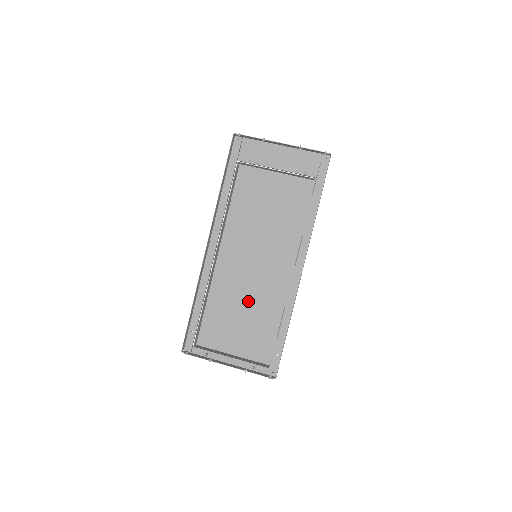
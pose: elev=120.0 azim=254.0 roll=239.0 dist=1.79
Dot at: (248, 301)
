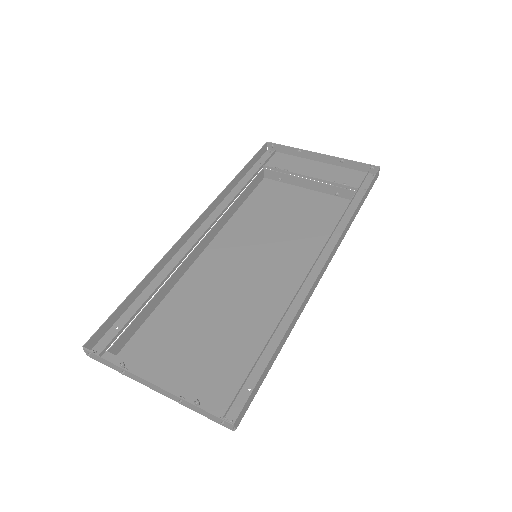
Dot at: (224, 312)
